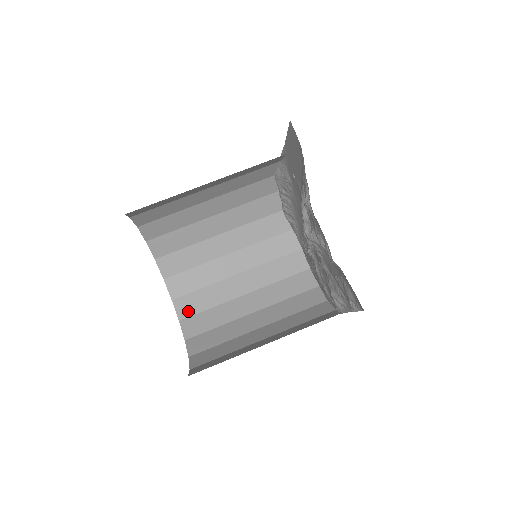
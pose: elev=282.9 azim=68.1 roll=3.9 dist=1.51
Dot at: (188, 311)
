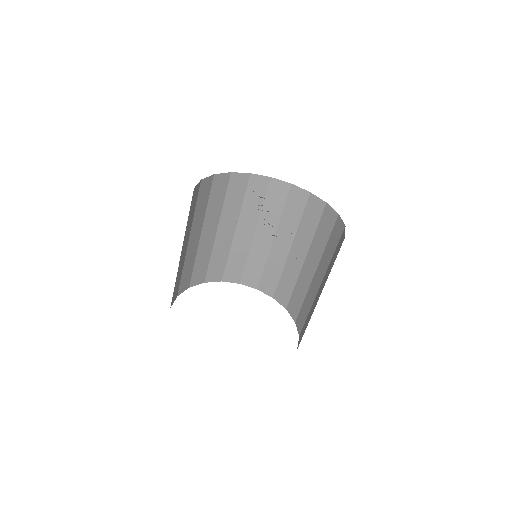
Dot at: (219, 274)
